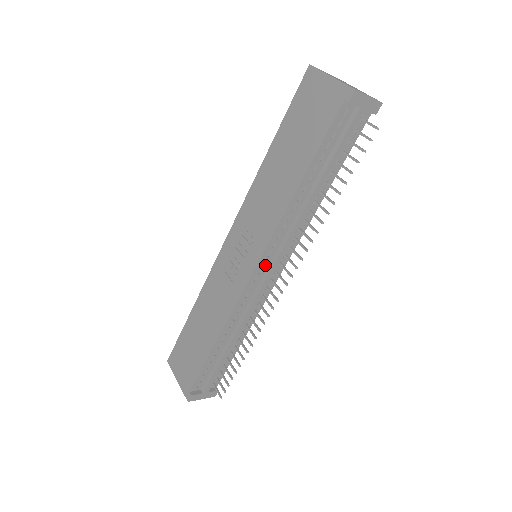
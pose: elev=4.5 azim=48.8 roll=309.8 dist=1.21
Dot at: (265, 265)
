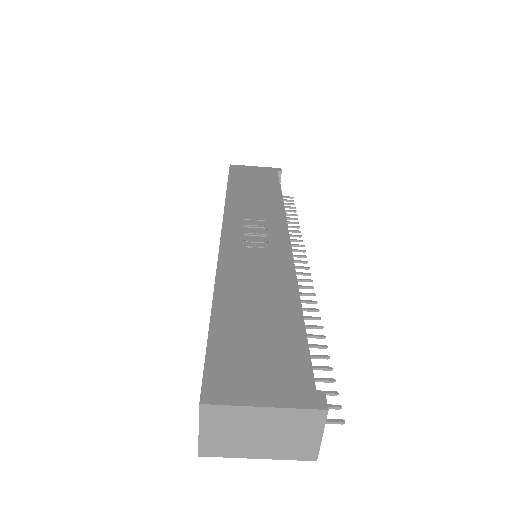
Dot at: occluded
